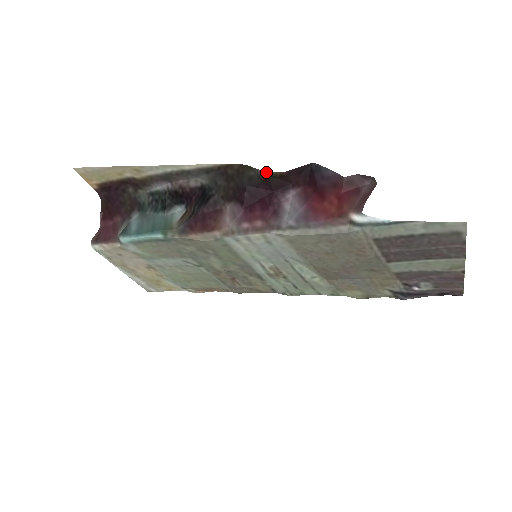
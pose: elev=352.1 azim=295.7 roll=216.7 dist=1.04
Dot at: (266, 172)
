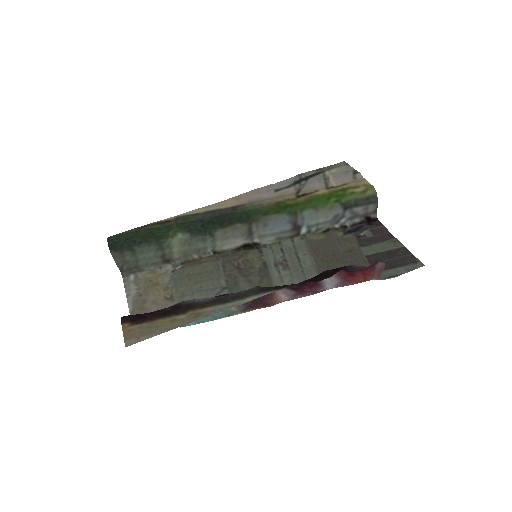
Dot at: occluded
